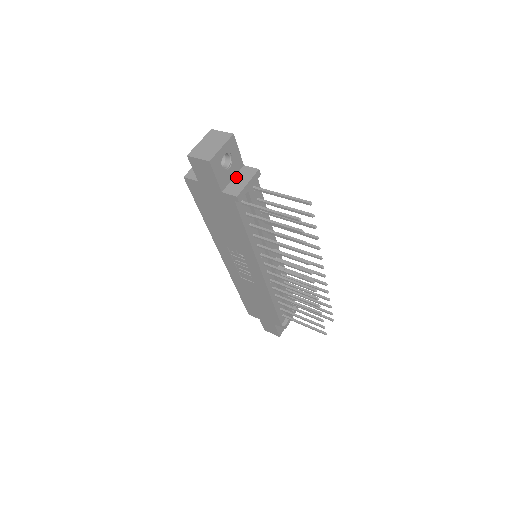
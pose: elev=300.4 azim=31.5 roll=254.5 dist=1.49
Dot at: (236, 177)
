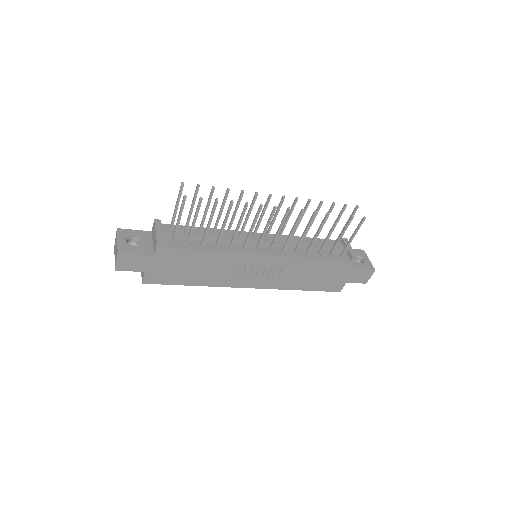
Dot at: (153, 240)
